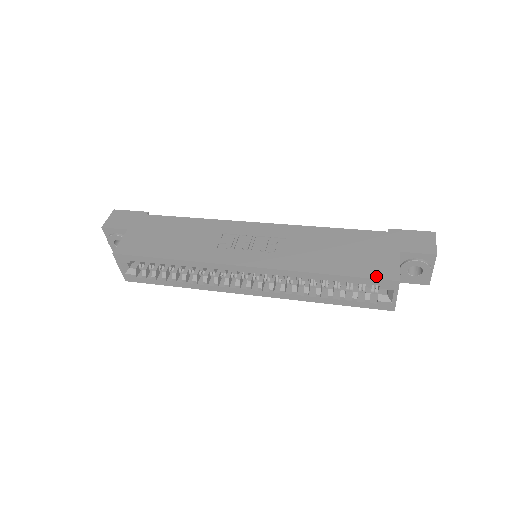
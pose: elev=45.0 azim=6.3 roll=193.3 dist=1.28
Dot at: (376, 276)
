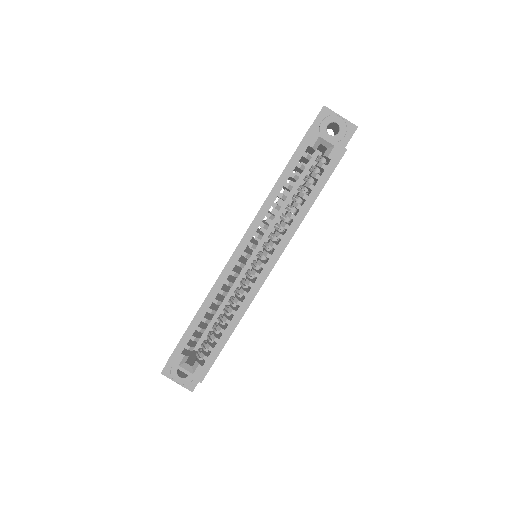
Dot at: (299, 145)
